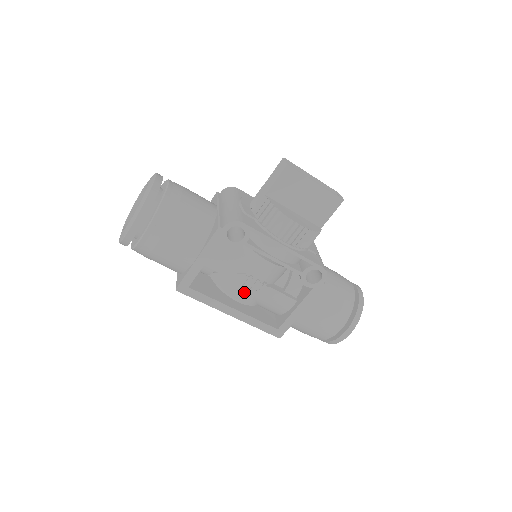
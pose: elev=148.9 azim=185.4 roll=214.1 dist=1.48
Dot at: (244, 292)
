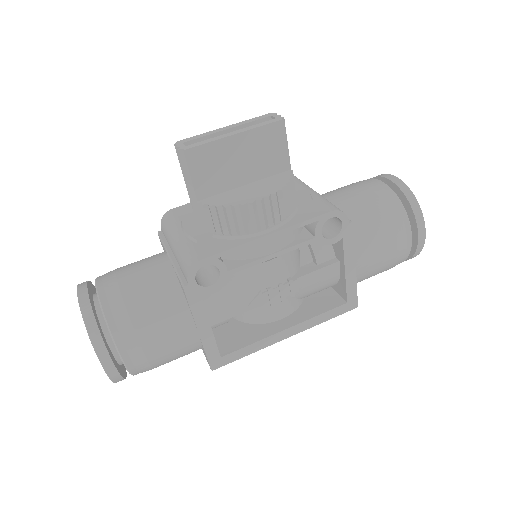
Dot at: (278, 306)
